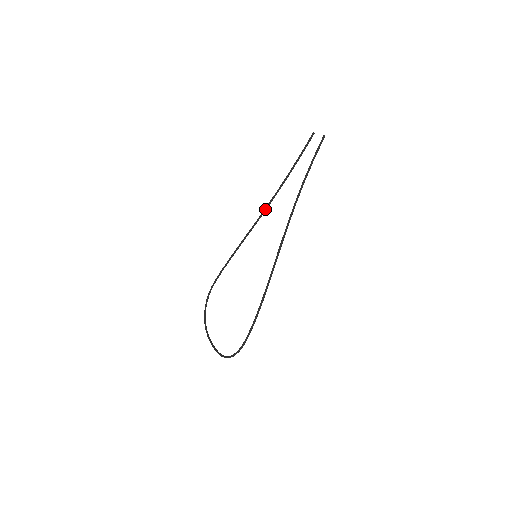
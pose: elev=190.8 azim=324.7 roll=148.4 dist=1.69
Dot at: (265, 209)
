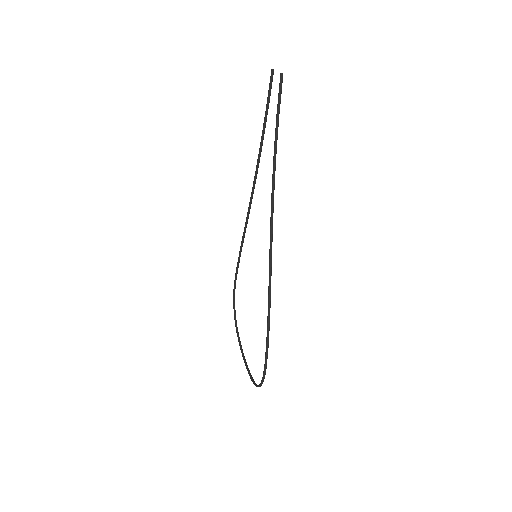
Dot at: (252, 189)
